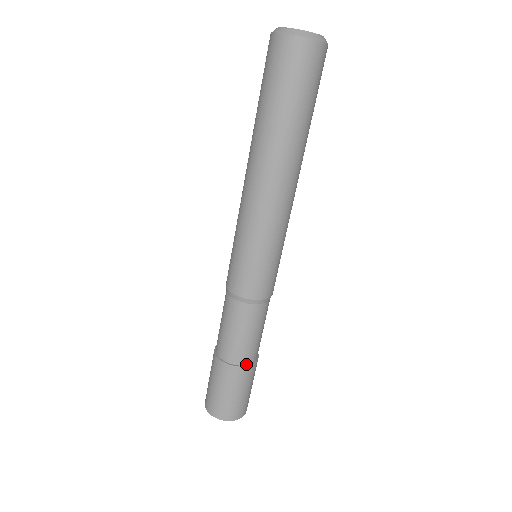
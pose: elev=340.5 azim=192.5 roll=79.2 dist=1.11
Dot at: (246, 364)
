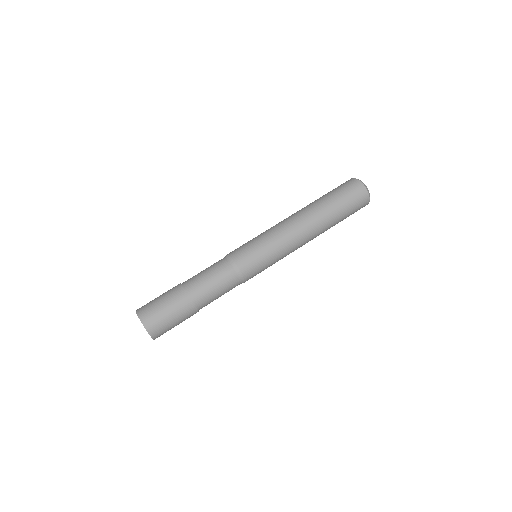
Dot at: (198, 309)
